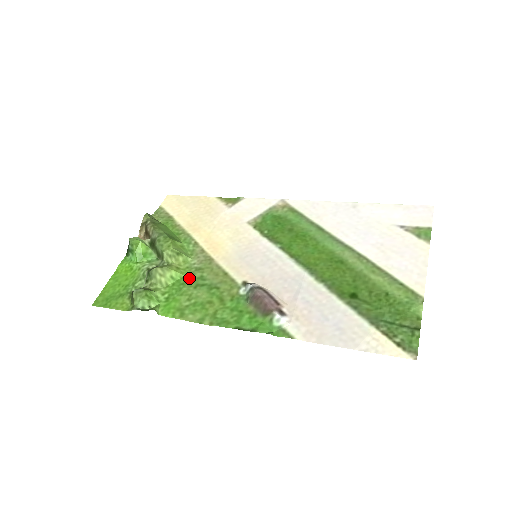
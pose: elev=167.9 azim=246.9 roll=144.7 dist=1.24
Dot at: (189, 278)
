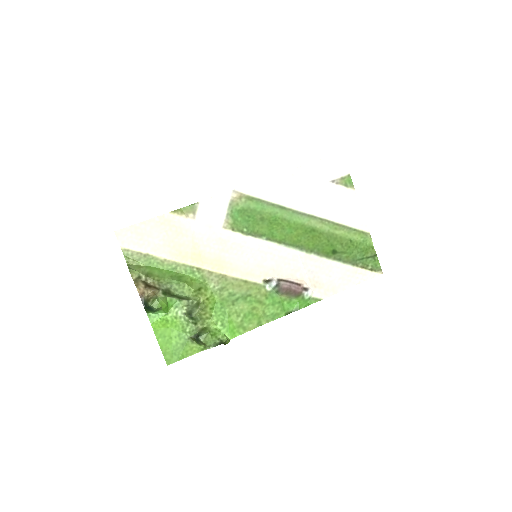
Dot at: (222, 300)
